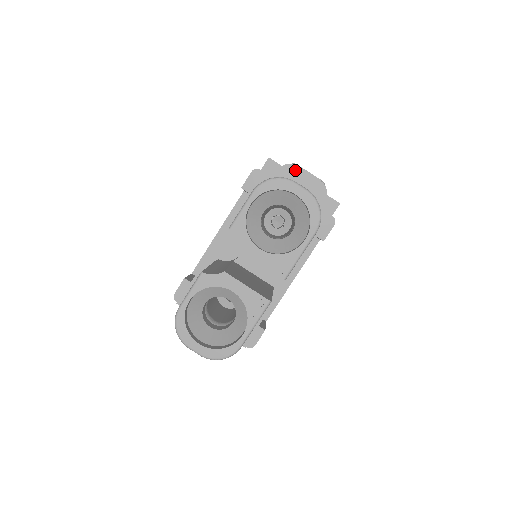
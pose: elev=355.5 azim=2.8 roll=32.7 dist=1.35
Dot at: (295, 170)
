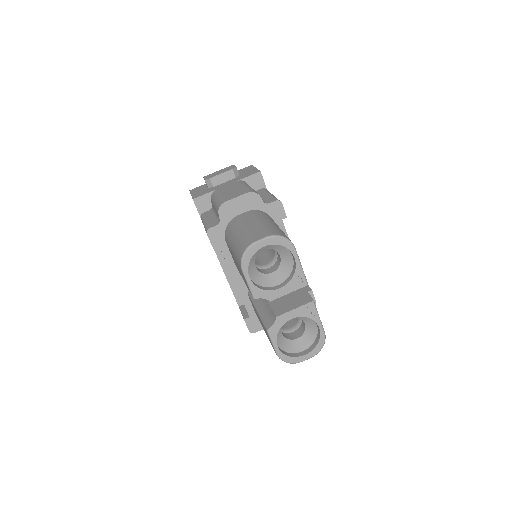
Dot at: (227, 205)
